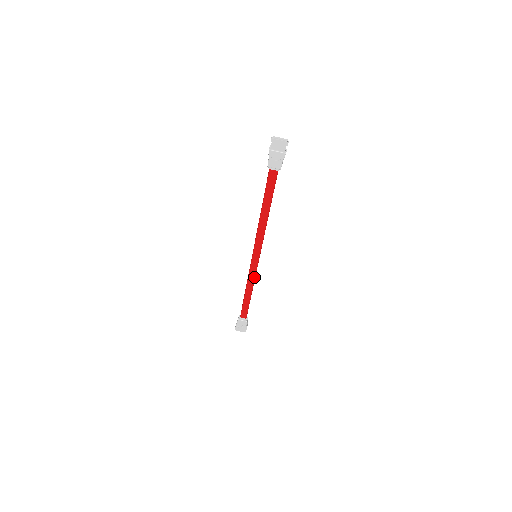
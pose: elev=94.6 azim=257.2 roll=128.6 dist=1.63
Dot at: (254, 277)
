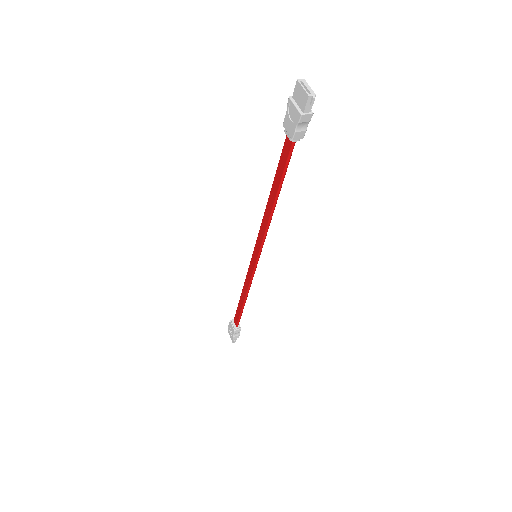
Dot at: (249, 282)
